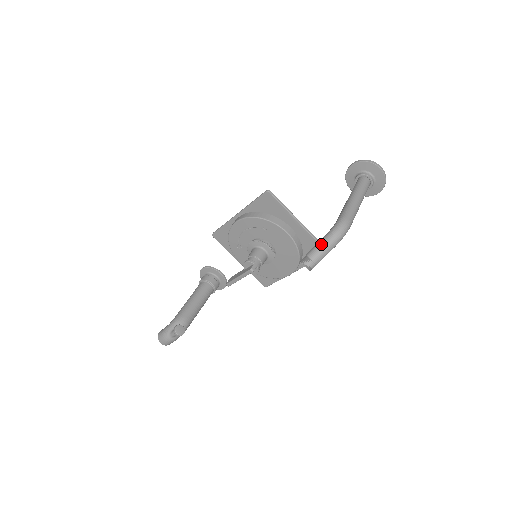
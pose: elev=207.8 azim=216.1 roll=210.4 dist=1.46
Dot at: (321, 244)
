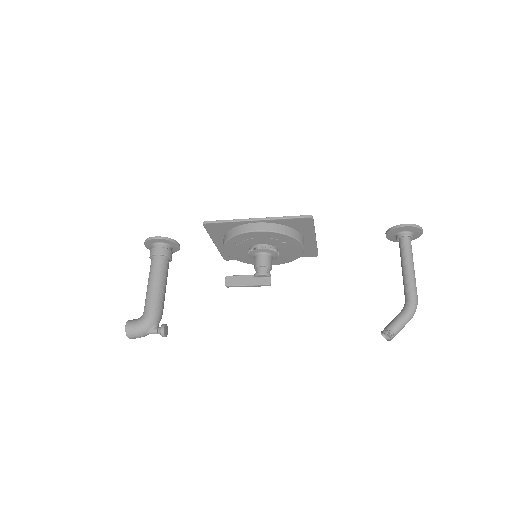
Dot at: (404, 323)
